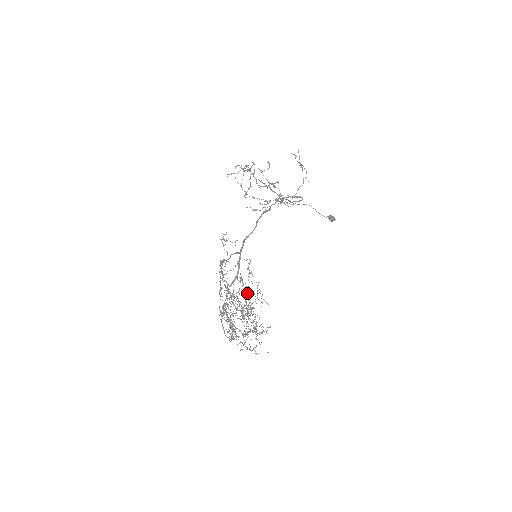
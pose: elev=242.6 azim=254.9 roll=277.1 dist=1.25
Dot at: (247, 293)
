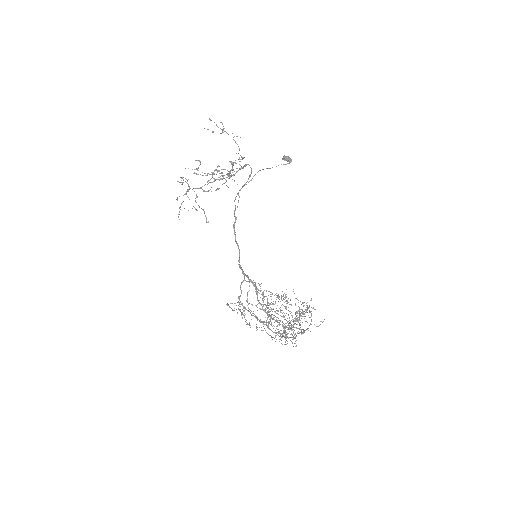
Dot at: (282, 335)
